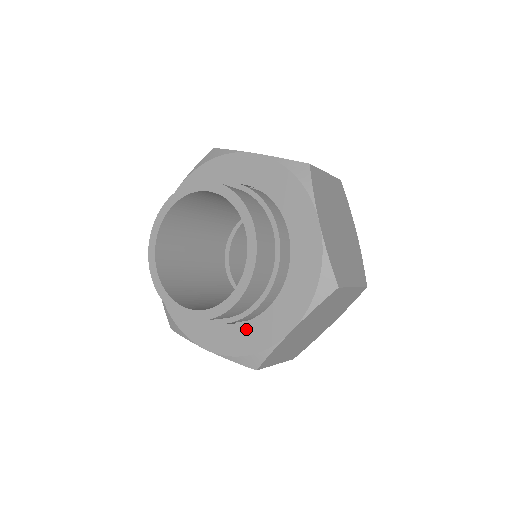
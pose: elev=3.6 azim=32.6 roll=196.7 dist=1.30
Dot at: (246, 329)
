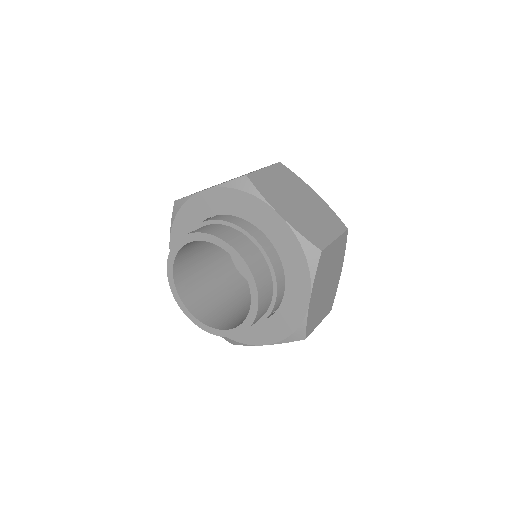
Dot at: (280, 316)
